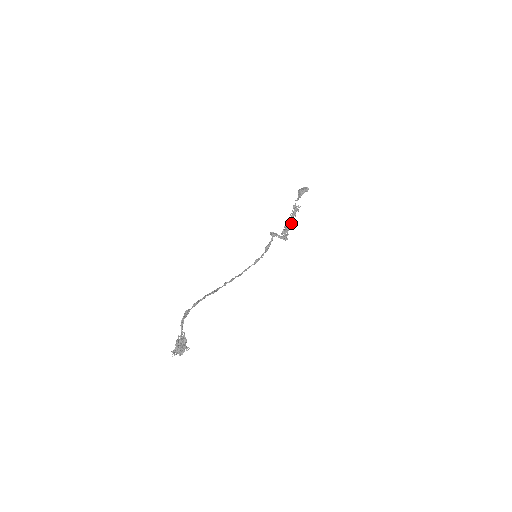
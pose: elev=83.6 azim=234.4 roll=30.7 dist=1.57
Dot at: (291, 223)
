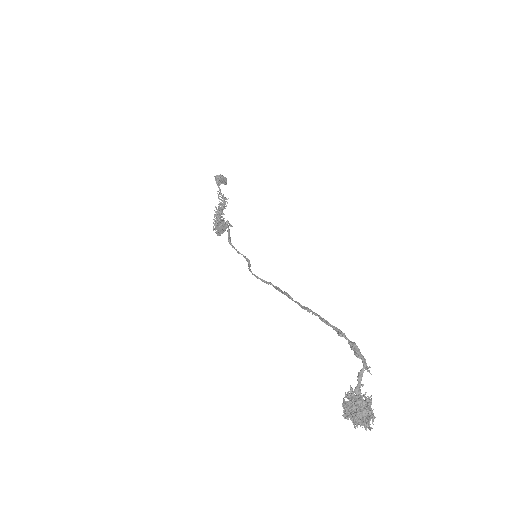
Dot at: occluded
